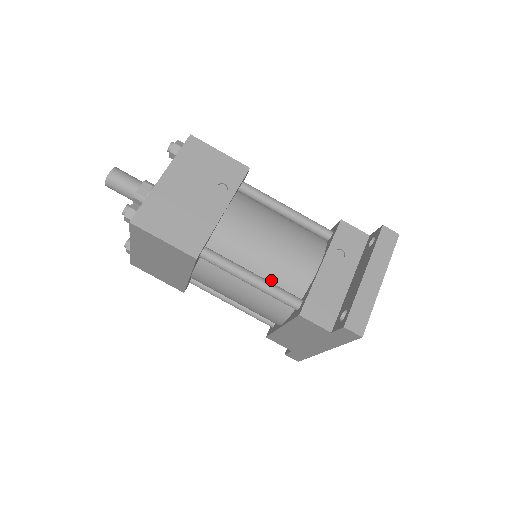
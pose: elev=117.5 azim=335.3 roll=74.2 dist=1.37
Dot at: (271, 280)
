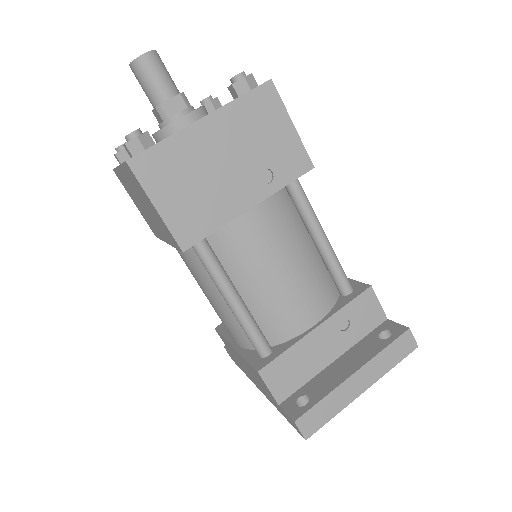
Dot at: (253, 310)
